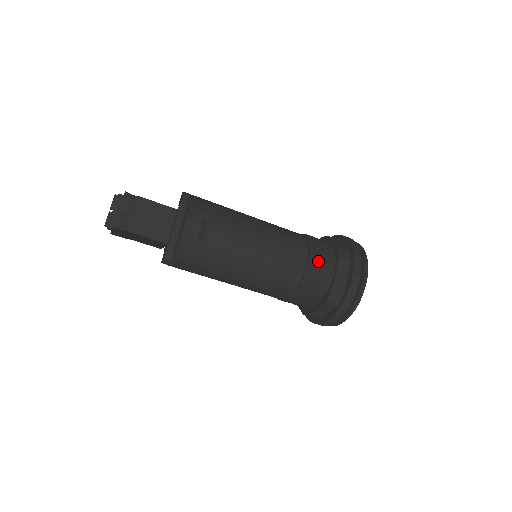
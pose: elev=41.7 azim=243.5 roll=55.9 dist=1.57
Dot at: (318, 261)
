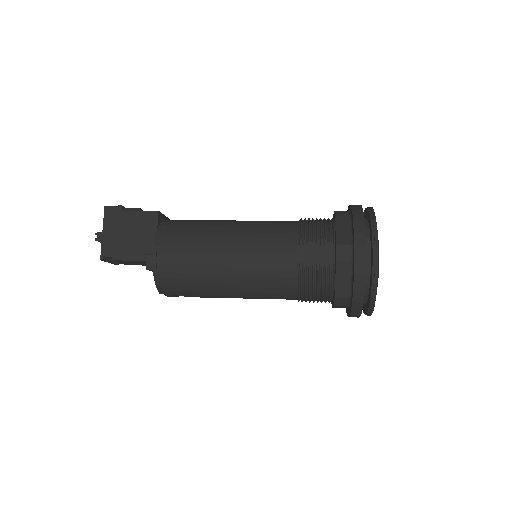
Dot at: (311, 299)
